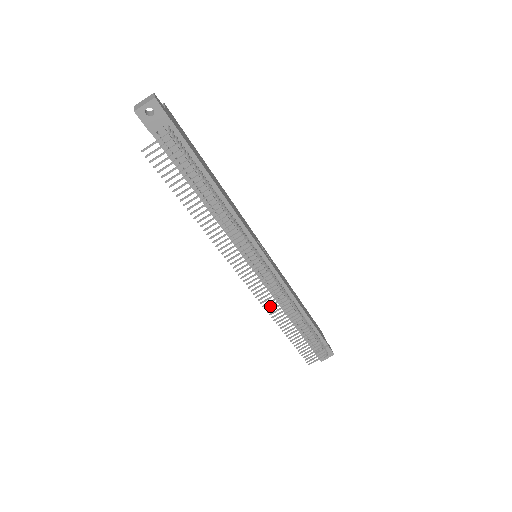
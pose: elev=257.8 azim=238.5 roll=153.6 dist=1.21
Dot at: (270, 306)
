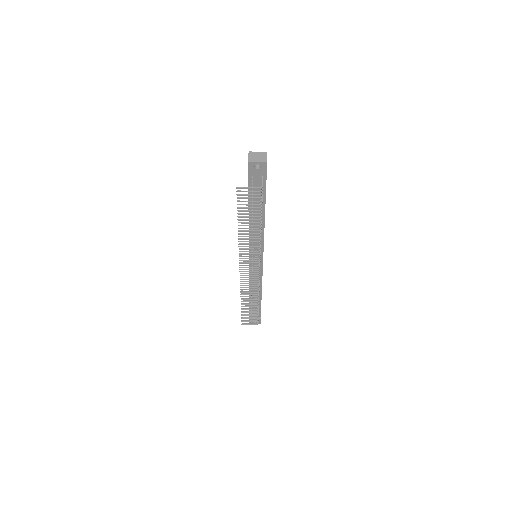
Dot at: (245, 289)
